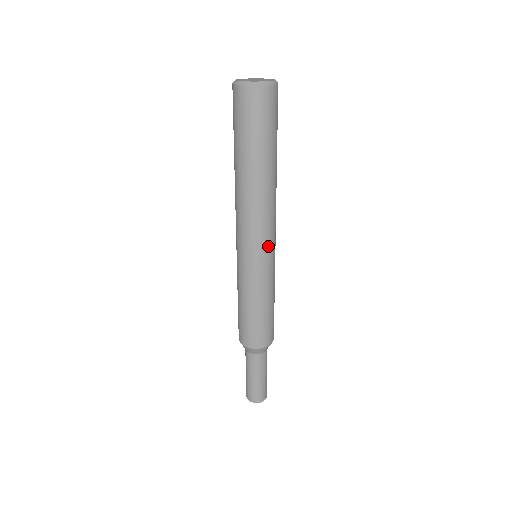
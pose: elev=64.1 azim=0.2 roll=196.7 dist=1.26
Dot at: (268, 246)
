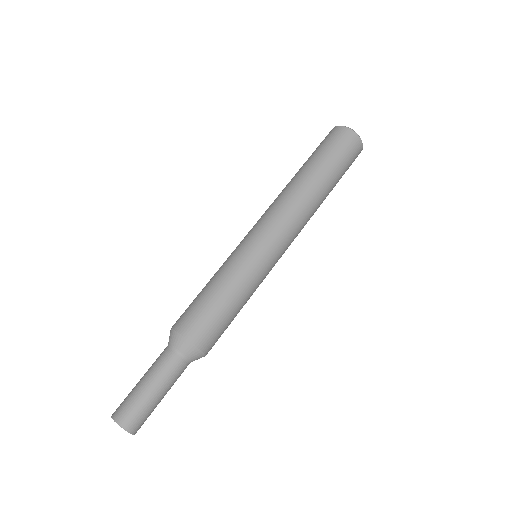
Dot at: (273, 237)
